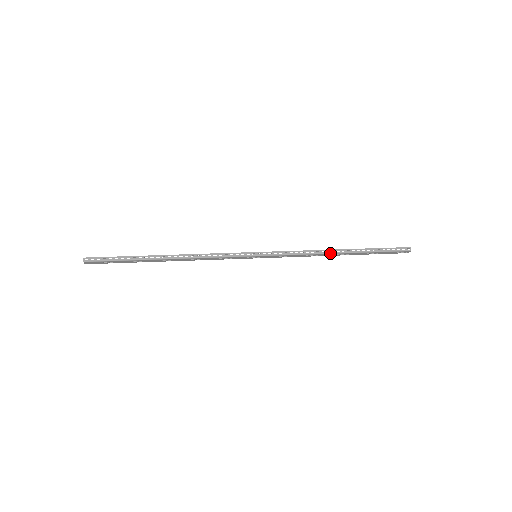
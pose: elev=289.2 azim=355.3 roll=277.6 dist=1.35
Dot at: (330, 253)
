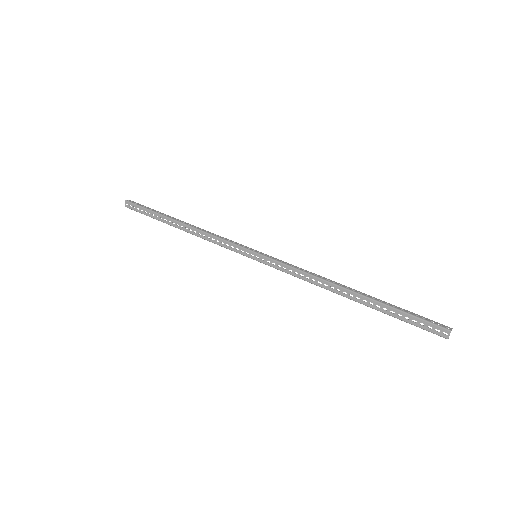
Dot at: (336, 284)
